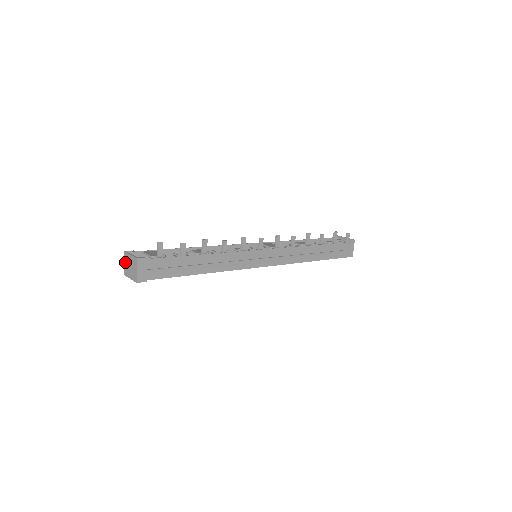
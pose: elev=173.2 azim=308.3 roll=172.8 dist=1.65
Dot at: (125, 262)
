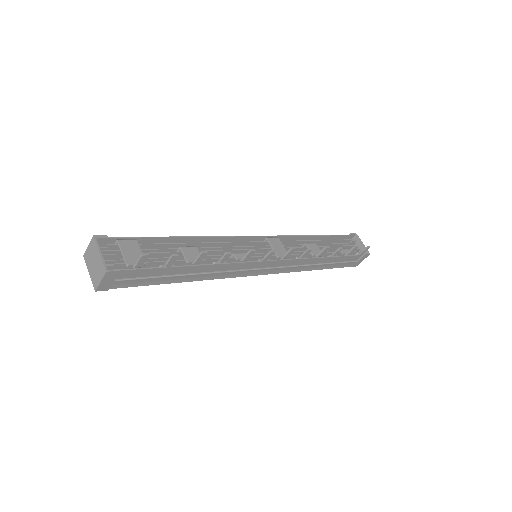
Dot at: (90, 248)
